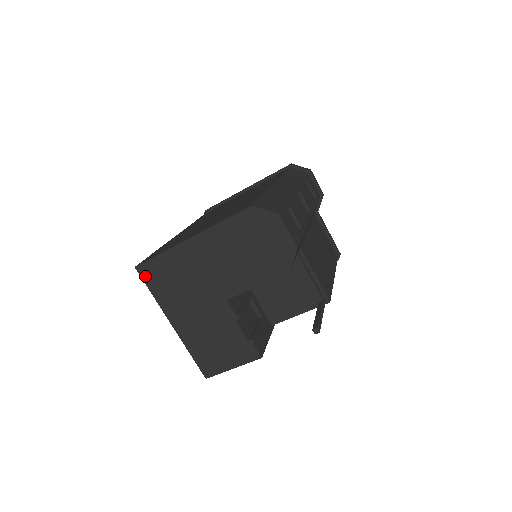
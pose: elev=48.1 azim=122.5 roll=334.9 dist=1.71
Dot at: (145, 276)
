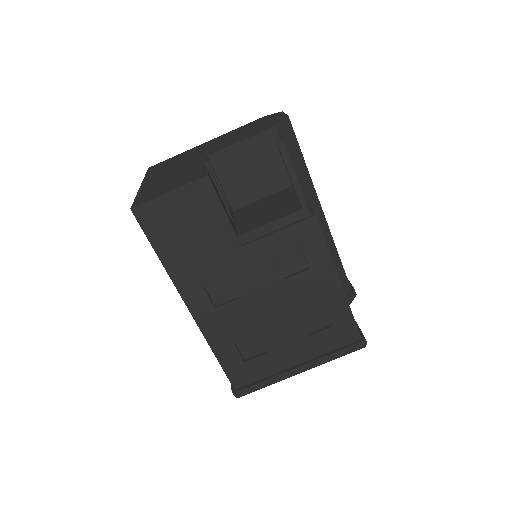
Dot at: (151, 169)
